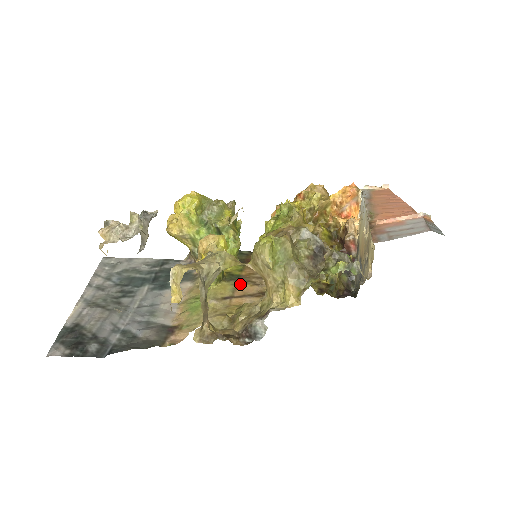
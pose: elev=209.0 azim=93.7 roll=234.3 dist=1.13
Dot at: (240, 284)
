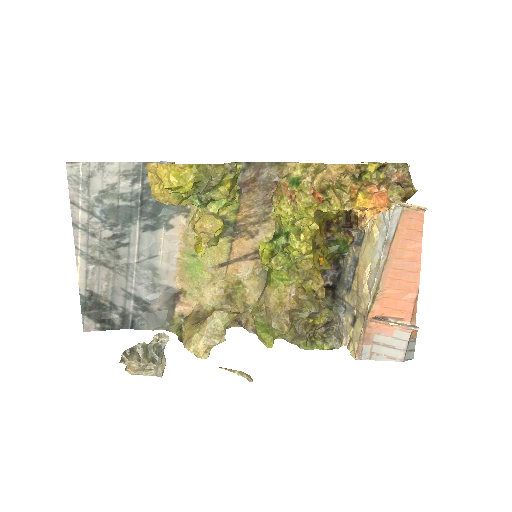
Dot at: (236, 239)
